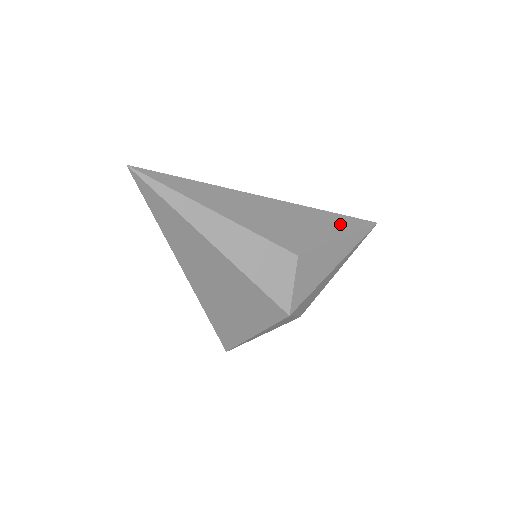
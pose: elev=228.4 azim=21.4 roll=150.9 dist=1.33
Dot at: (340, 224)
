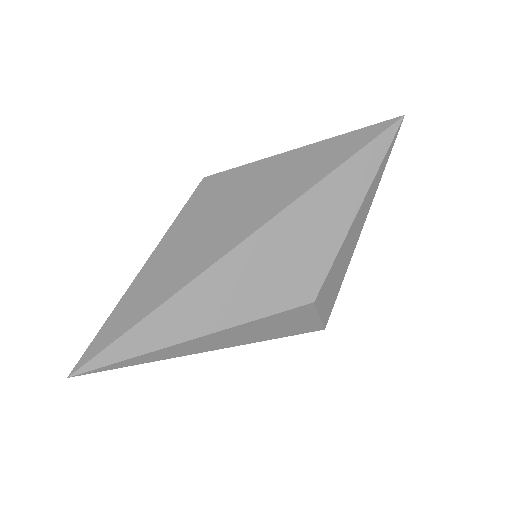
Dot at: (351, 184)
